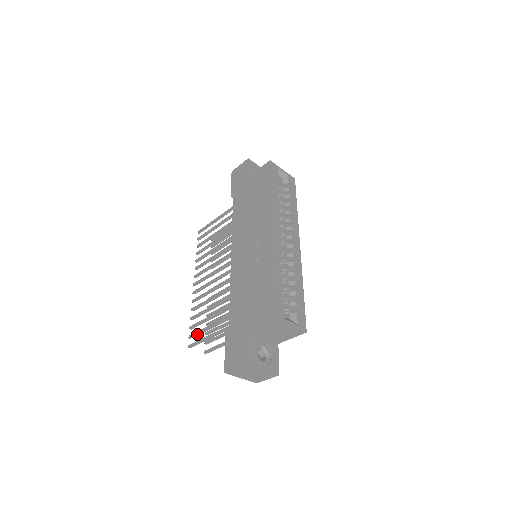
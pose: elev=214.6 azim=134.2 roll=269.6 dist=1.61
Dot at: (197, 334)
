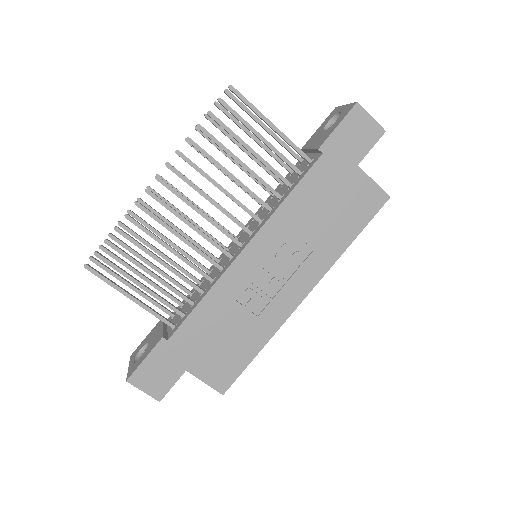
Dot at: (112, 267)
